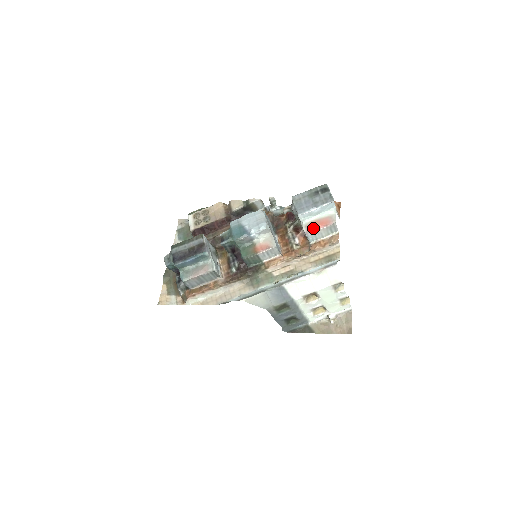
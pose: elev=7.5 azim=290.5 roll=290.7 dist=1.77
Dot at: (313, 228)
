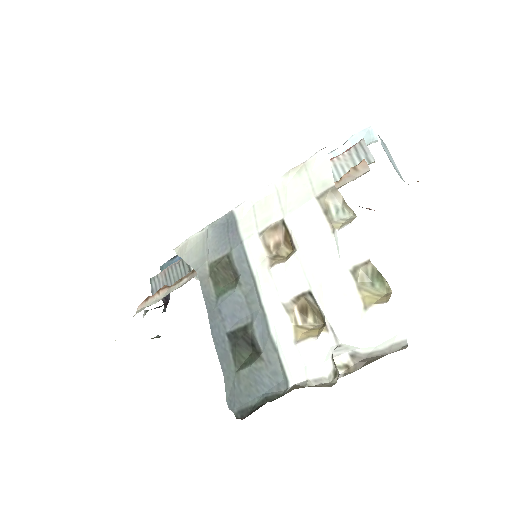
Dot at: occluded
